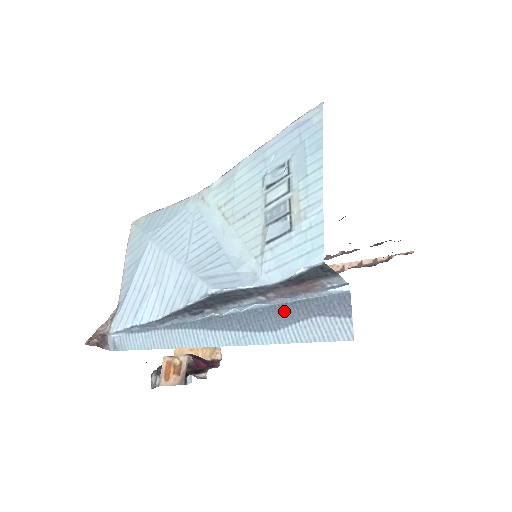
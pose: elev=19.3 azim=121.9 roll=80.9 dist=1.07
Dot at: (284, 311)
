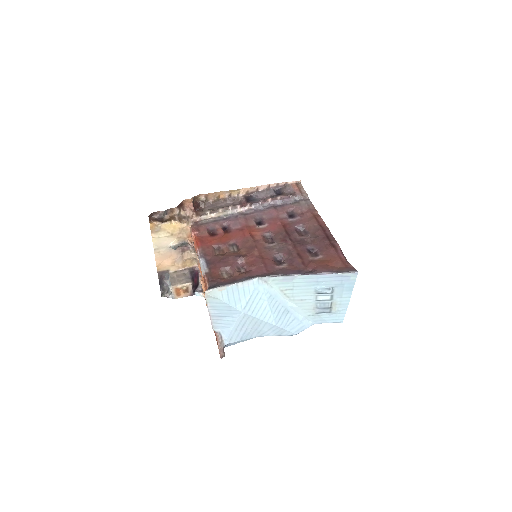
Dot at: occluded
